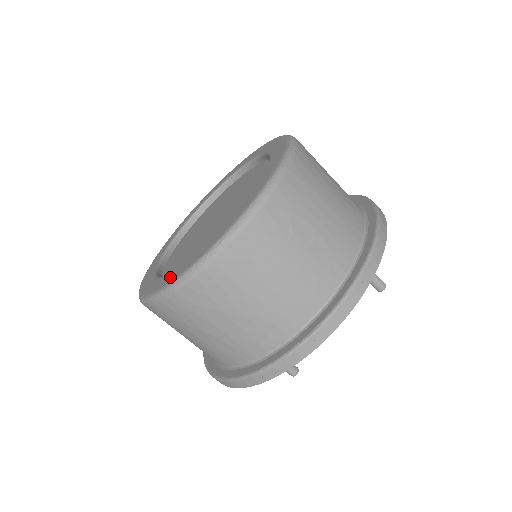
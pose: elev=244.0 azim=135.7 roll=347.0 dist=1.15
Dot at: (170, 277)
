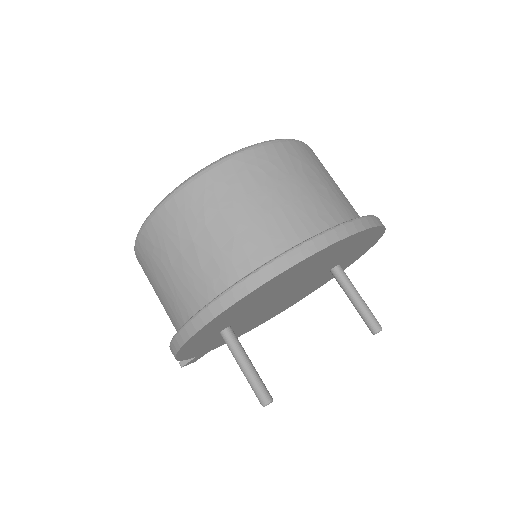
Dot at: occluded
